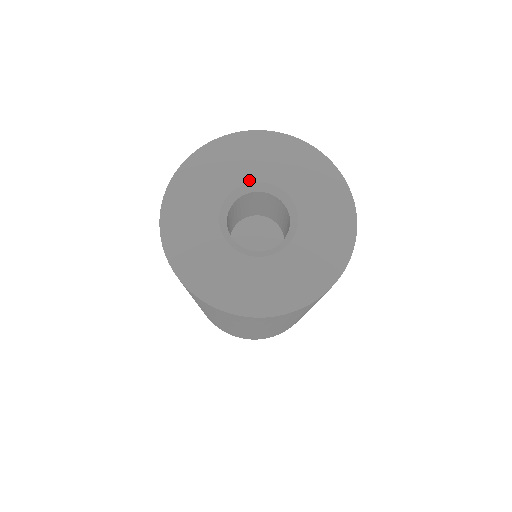
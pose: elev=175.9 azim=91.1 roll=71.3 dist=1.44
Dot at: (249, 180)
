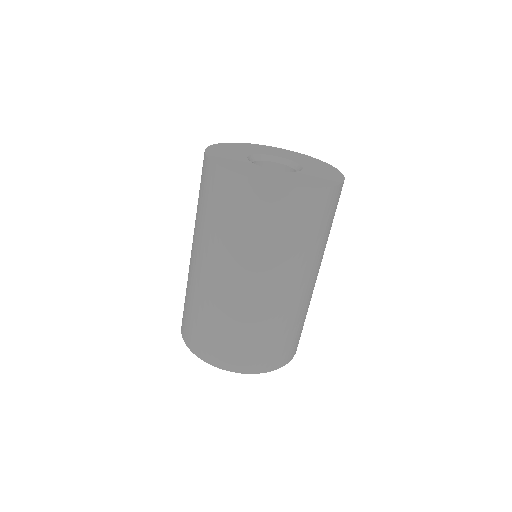
Dot at: (263, 154)
